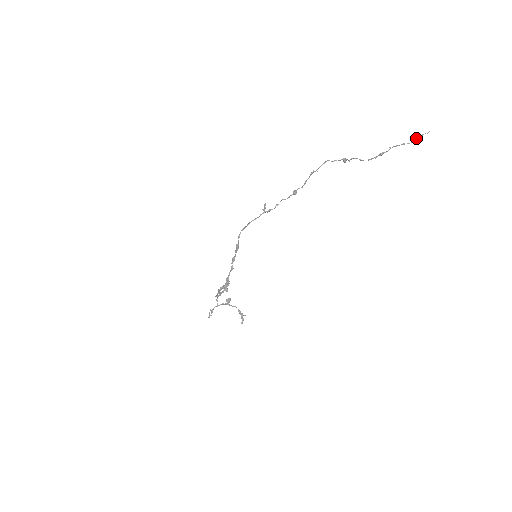
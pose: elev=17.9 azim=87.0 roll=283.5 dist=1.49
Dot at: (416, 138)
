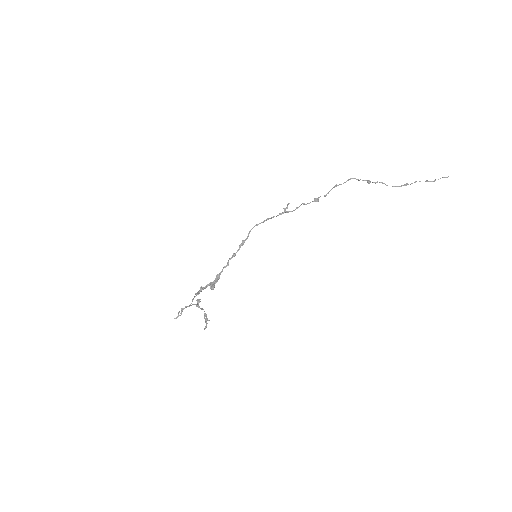
Dot at: (438, 179)
